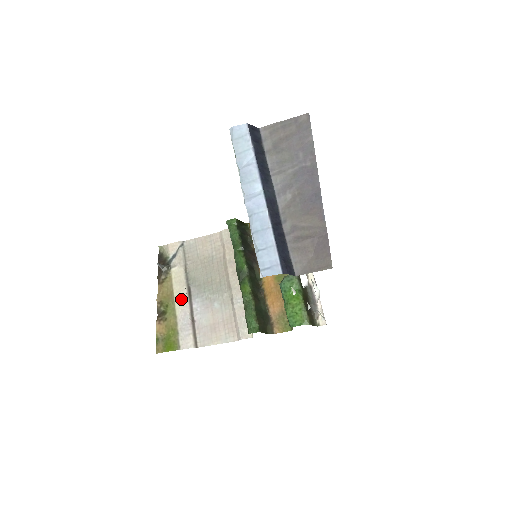
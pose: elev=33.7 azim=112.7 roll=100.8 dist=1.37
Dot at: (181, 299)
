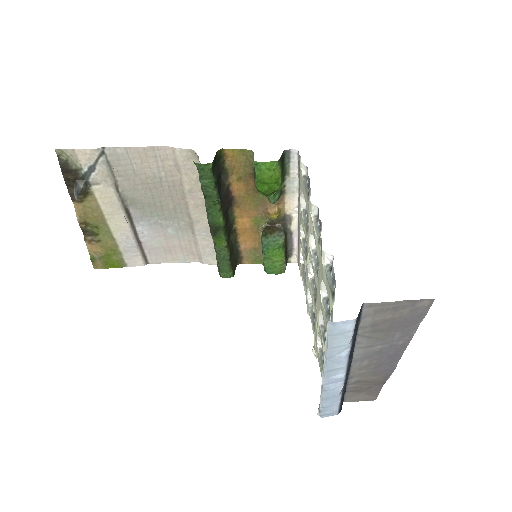
Dot at: (118, 223)
